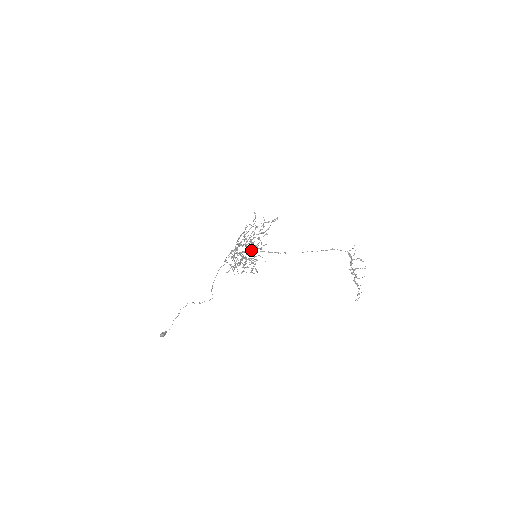
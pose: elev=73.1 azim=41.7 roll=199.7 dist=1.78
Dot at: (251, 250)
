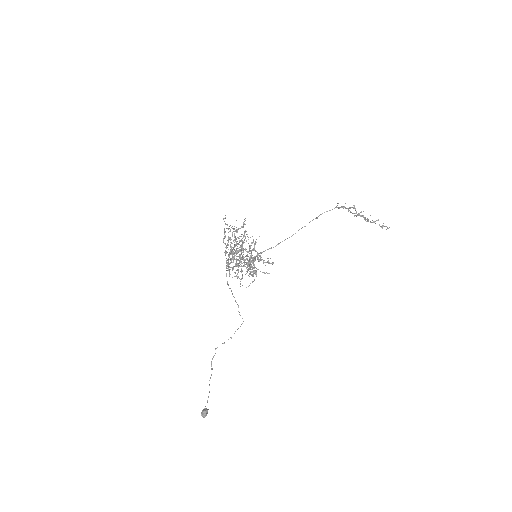
Dot at: (241, 262)
